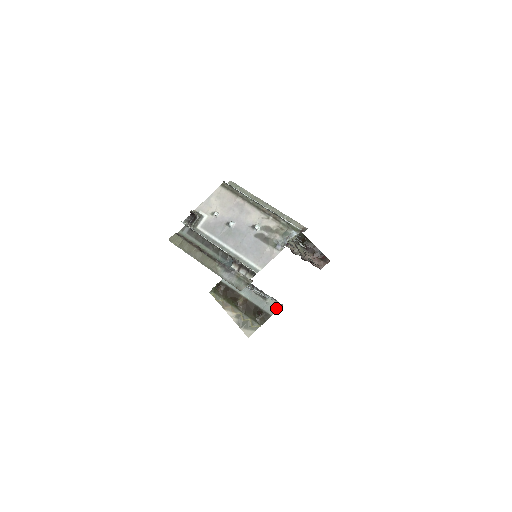
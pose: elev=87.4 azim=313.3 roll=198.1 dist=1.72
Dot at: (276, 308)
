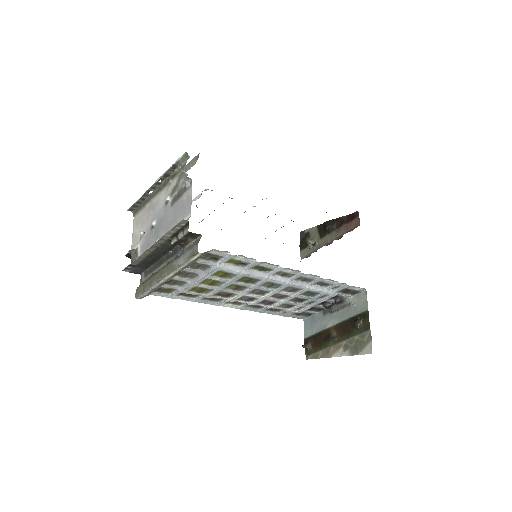
Dot at: (364, 299)
